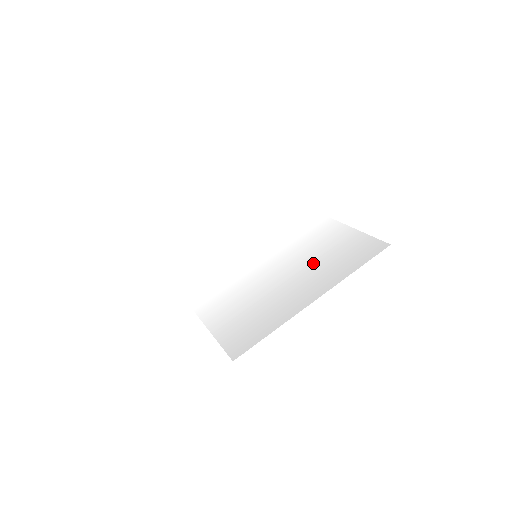
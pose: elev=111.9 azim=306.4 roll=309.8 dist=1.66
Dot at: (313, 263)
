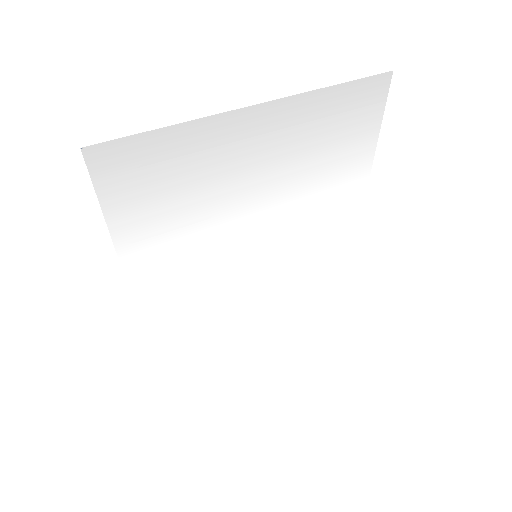
Dot at: (298, 162)
